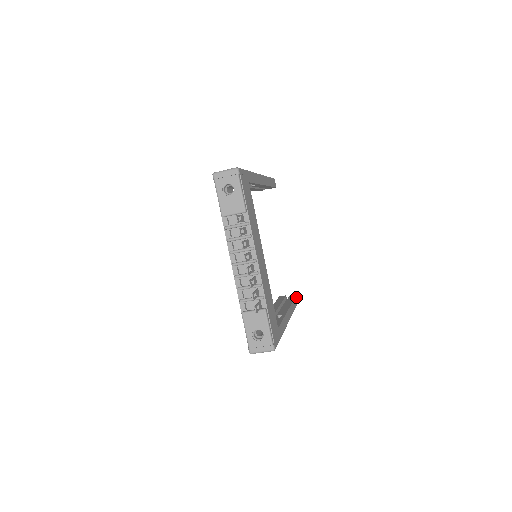
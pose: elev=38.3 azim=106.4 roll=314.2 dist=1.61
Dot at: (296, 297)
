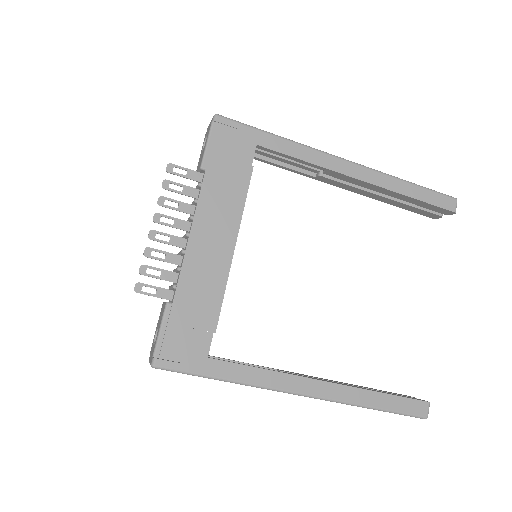
Dot at: (415, 402)
